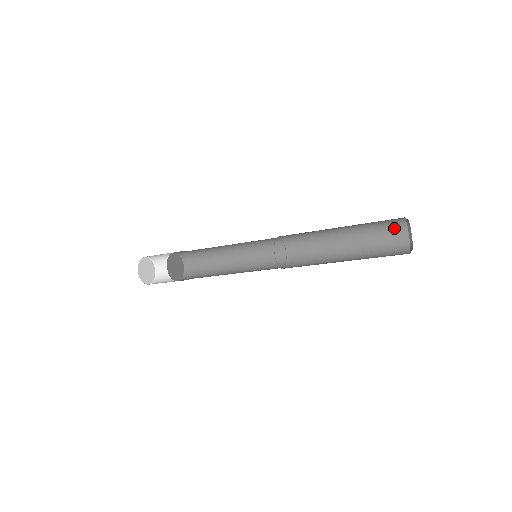
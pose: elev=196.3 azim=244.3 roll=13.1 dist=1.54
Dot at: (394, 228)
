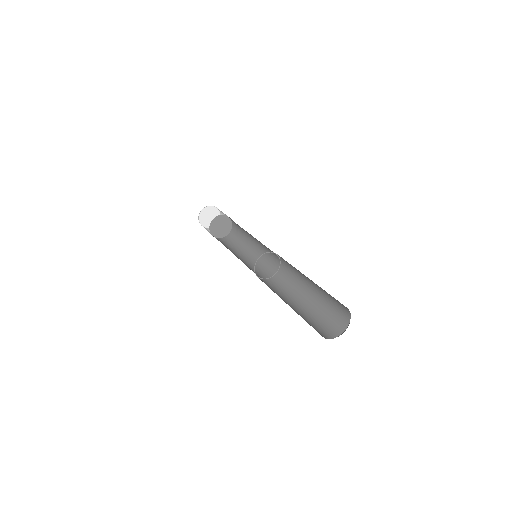
Dot at: occluded
